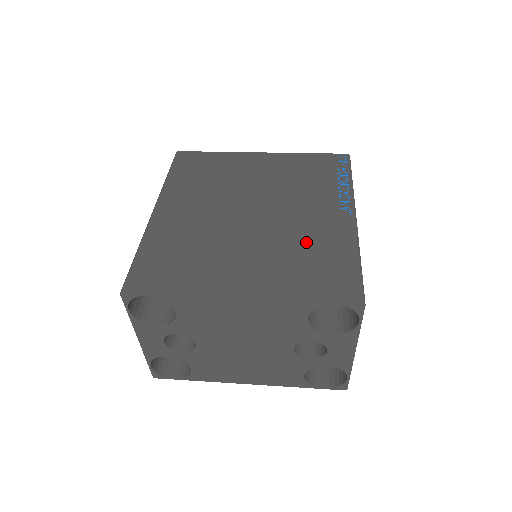
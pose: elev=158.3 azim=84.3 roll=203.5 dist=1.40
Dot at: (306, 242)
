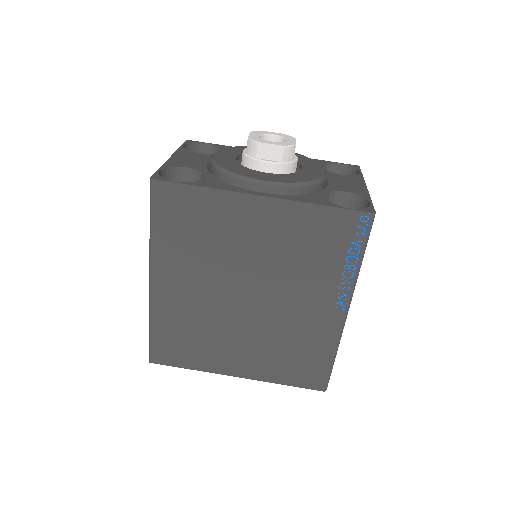
Dot at: (294, 337)
